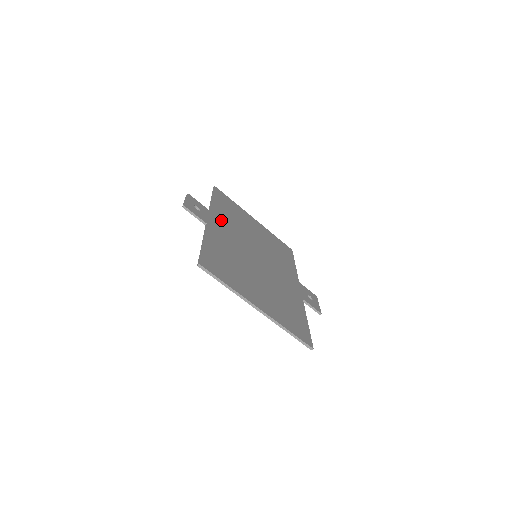
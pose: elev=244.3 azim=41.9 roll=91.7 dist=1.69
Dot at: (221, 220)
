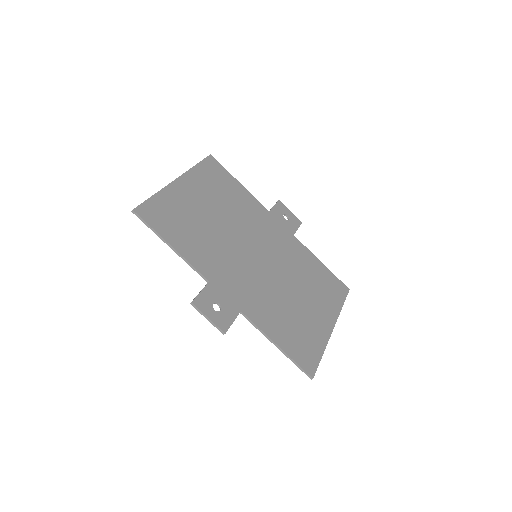
Dot at: (219, 272)
